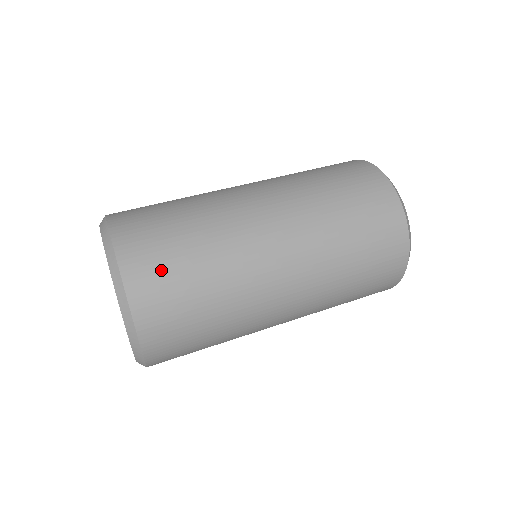
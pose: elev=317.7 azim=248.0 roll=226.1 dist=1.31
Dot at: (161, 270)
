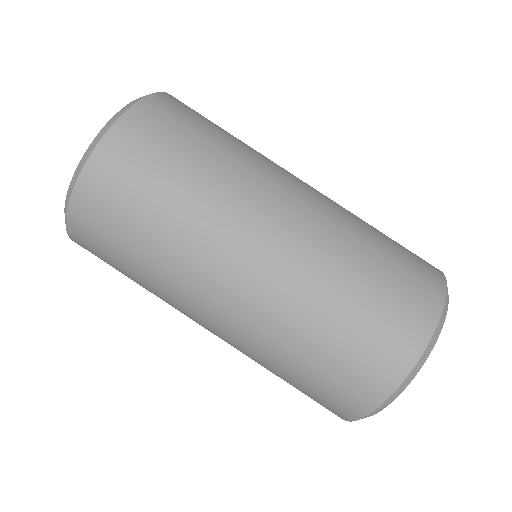
Dot at: (101, 256)
